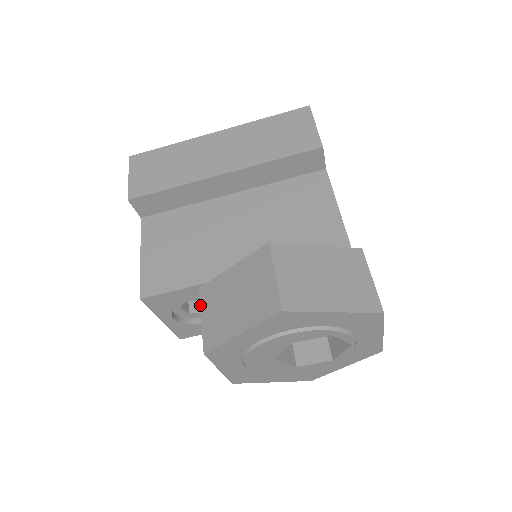
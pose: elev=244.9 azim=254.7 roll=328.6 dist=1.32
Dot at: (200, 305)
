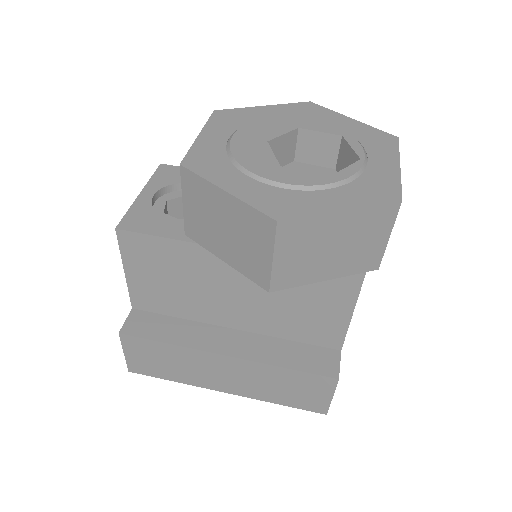
Dot at: occluded
